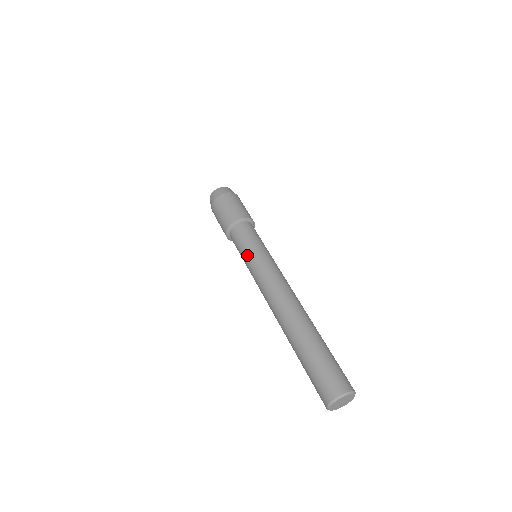
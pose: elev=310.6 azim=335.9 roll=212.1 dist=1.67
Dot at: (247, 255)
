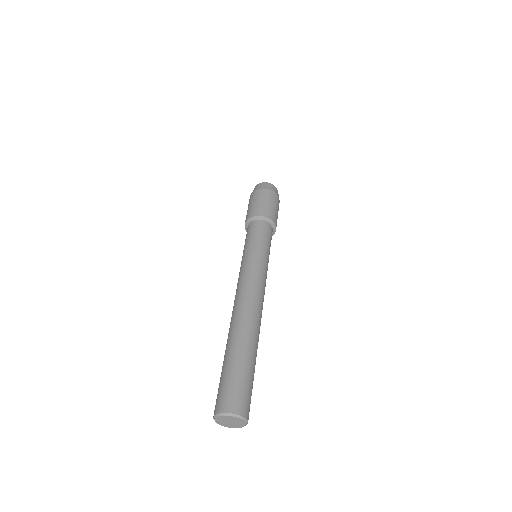
Dot at: (250, 249)
